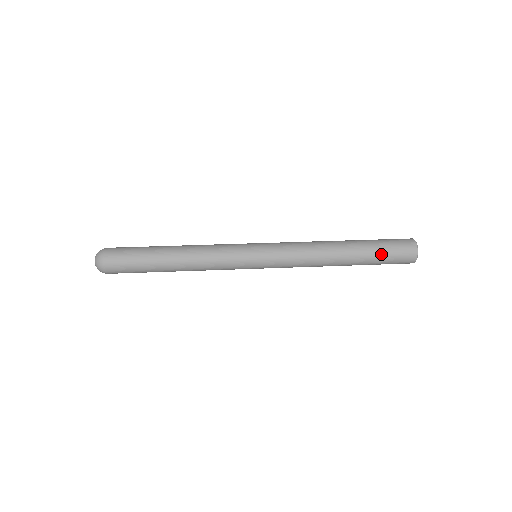
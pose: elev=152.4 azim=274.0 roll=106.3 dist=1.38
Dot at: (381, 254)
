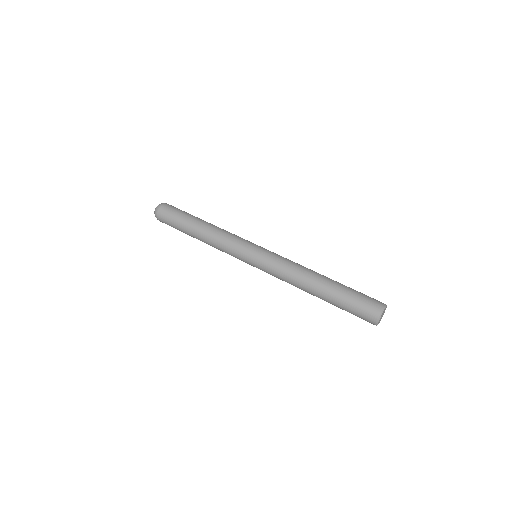
Dot at: (344, 308)
